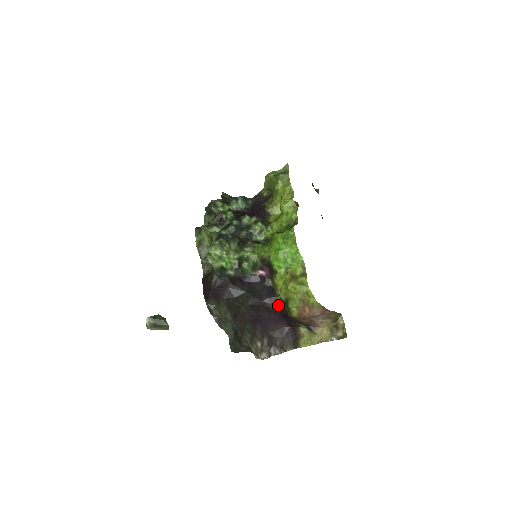
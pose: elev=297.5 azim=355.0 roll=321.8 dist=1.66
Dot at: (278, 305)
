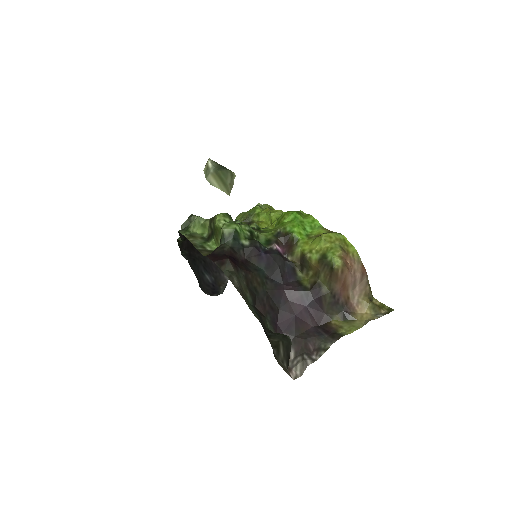
Dot at: (304, 286)
